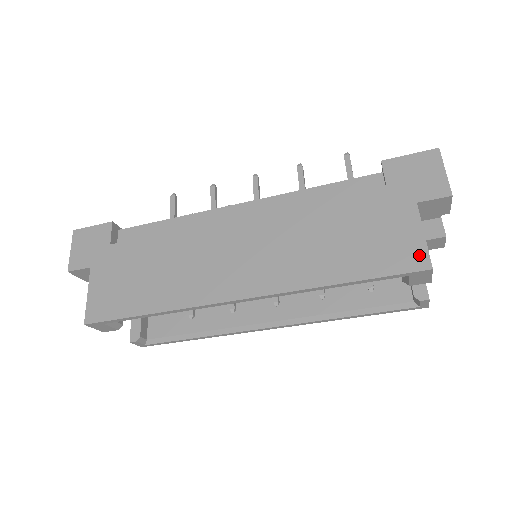
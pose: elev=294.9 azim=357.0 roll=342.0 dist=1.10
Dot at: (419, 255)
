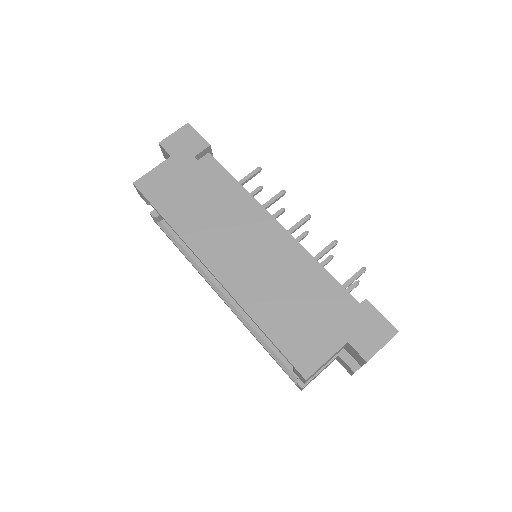
Dot at: (310, 366)
